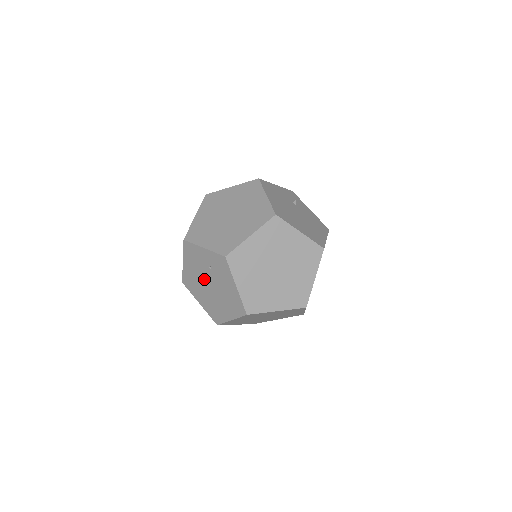
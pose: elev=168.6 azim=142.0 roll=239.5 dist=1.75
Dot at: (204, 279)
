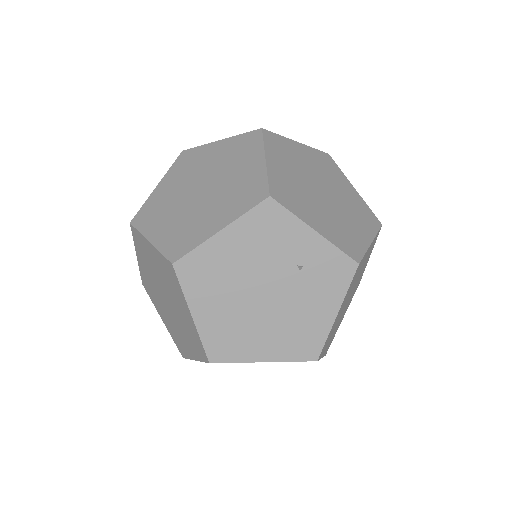
Dot at: (259, 279)
